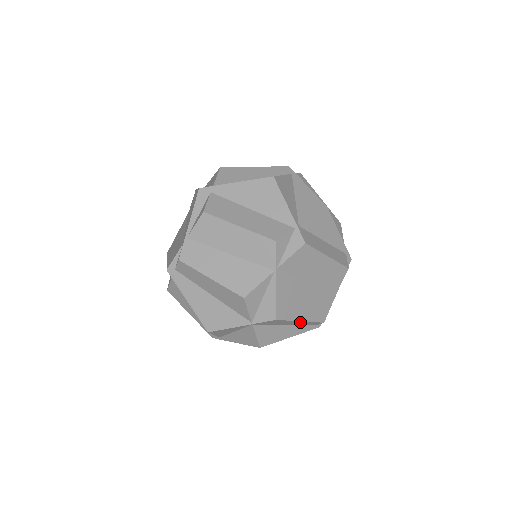
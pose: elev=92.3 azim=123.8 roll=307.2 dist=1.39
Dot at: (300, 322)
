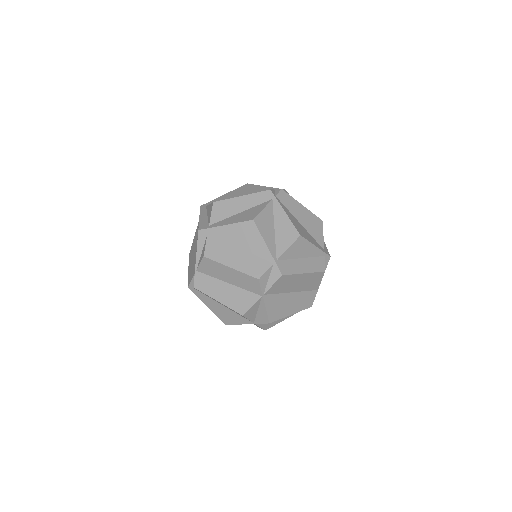
Dot at: occluded
